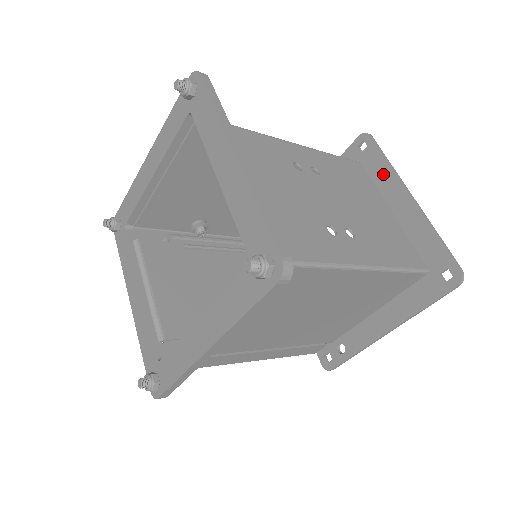
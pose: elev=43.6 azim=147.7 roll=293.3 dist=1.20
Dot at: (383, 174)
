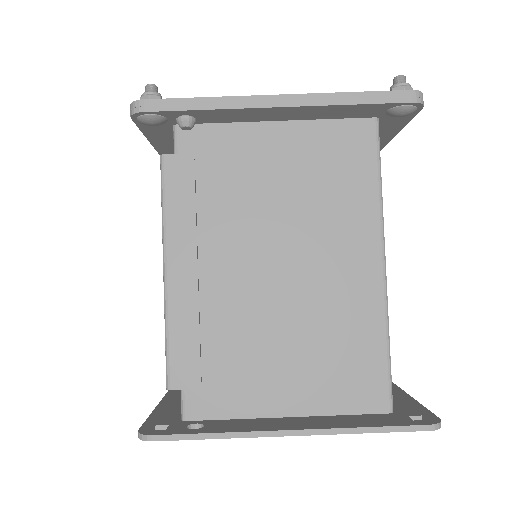
Dot at: occluded
